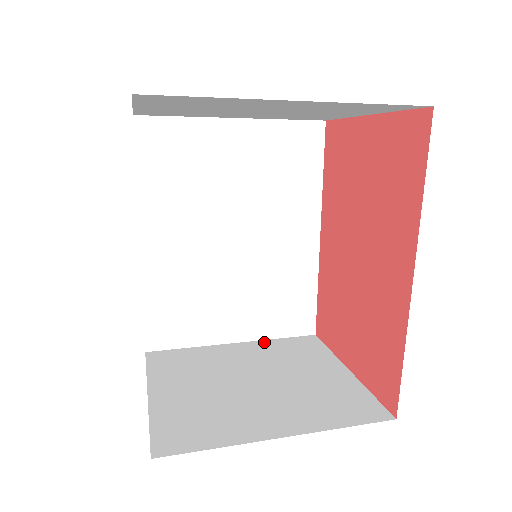
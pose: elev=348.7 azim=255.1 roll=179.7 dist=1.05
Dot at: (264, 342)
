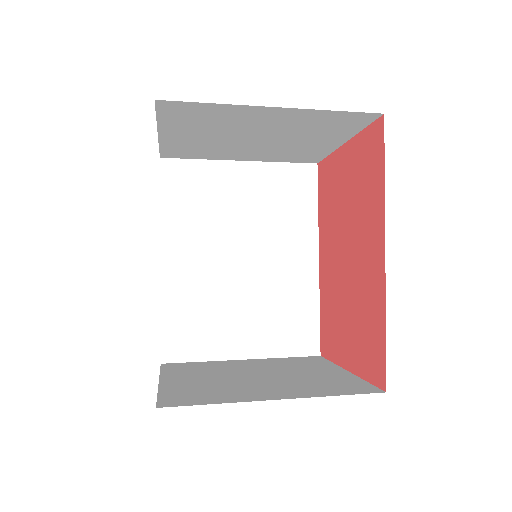
Dot at: (271, 359)
